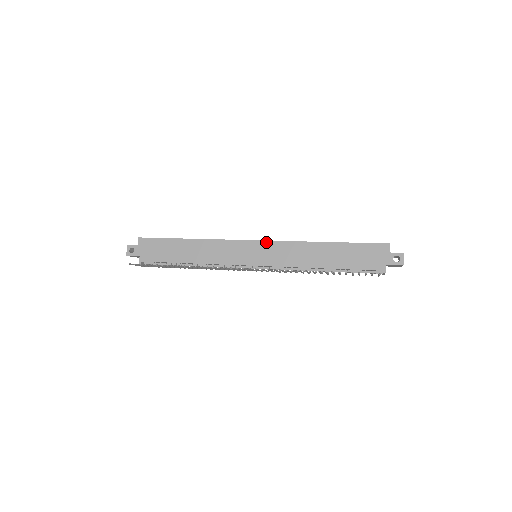
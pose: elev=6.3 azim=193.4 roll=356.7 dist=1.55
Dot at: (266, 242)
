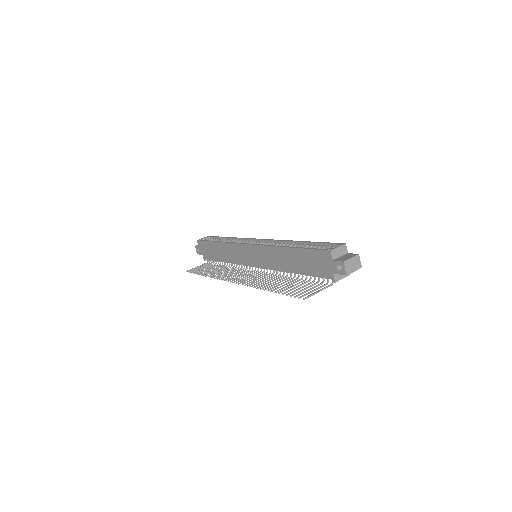
Dot at: (253, 246)
